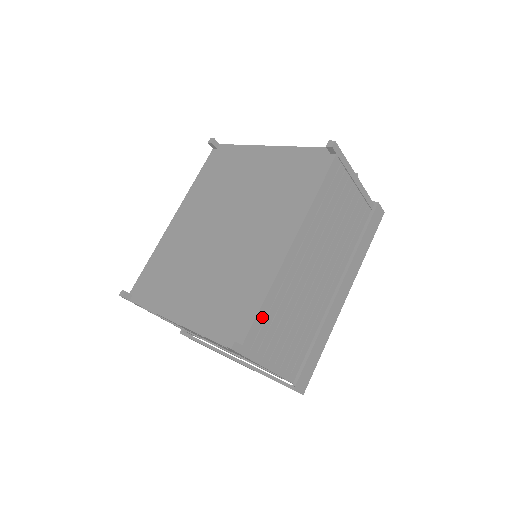
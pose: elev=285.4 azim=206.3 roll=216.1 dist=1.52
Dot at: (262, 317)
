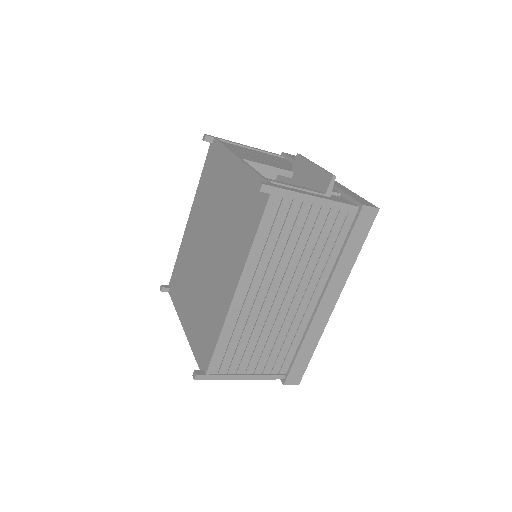
Dot at: (222, 351)
